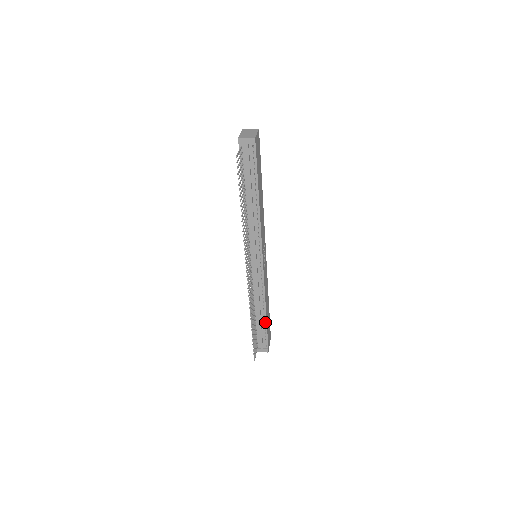
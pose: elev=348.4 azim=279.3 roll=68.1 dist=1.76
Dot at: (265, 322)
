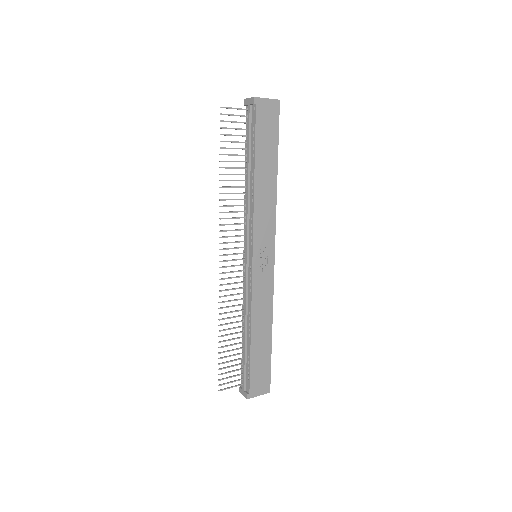
Dot at: (249, 351)
